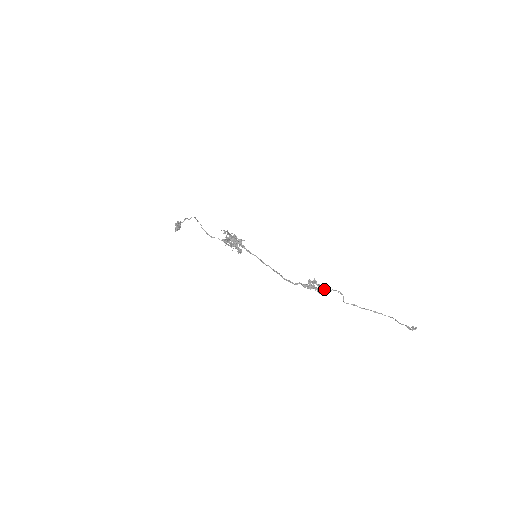
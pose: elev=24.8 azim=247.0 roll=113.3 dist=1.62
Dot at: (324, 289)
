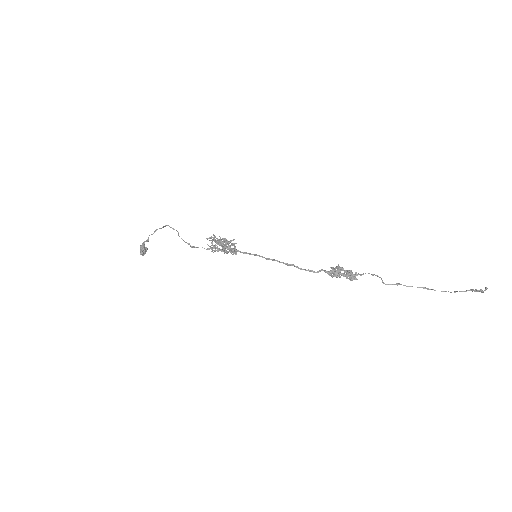
Dot at: (354, 274)
